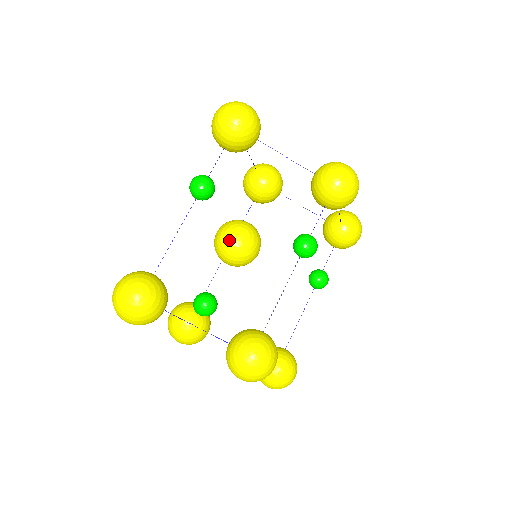
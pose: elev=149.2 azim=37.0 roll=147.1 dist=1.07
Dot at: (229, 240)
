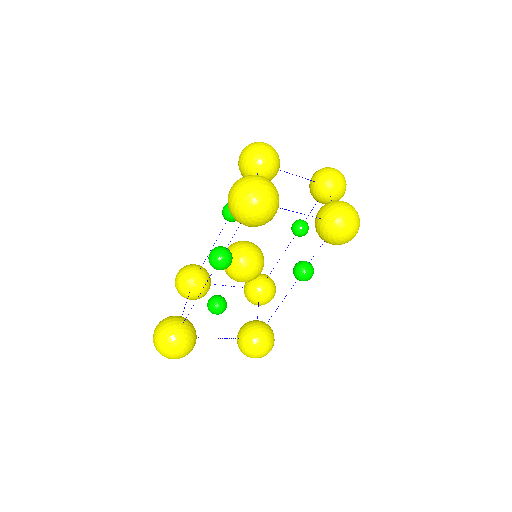
Dot at: (240, 276)
